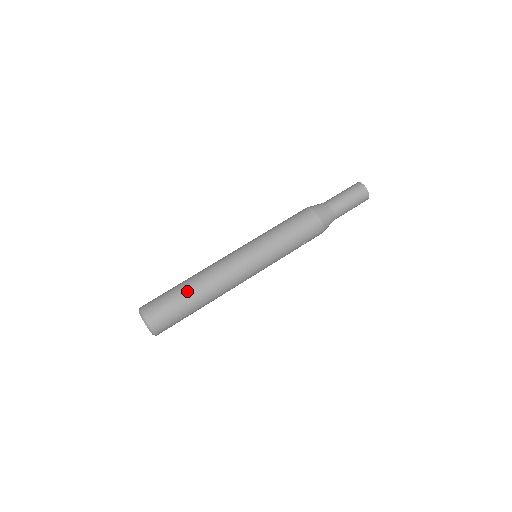
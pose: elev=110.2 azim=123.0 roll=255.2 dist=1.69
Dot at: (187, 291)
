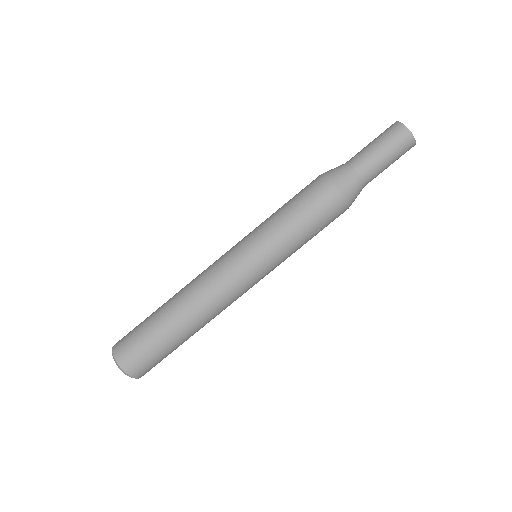
Dot at: (163, 317)
